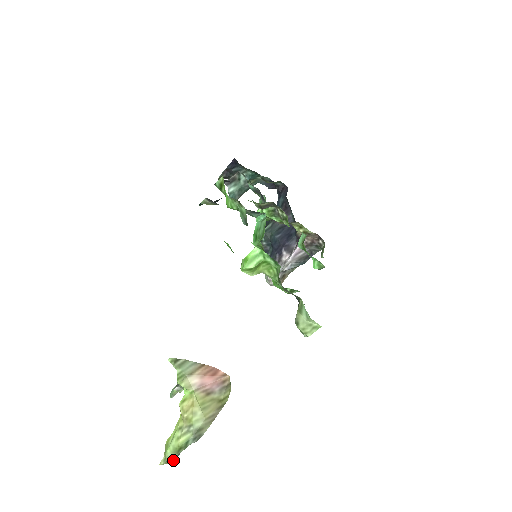
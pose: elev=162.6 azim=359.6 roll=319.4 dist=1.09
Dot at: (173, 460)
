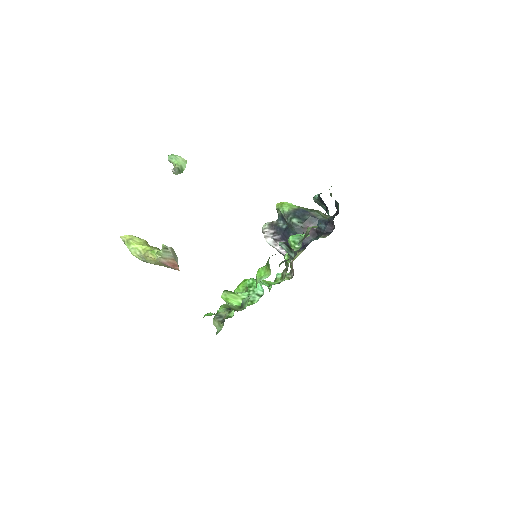
Dot at: occluded
